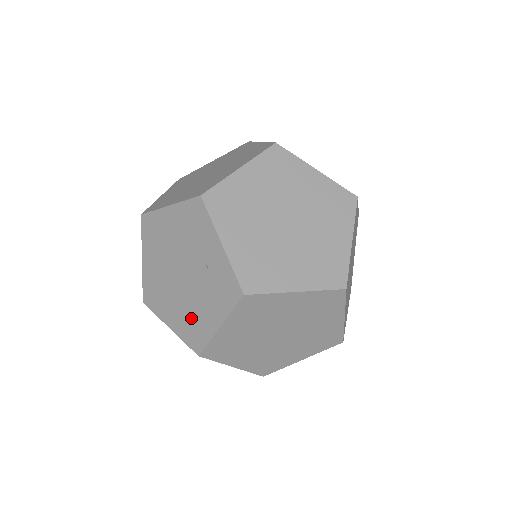
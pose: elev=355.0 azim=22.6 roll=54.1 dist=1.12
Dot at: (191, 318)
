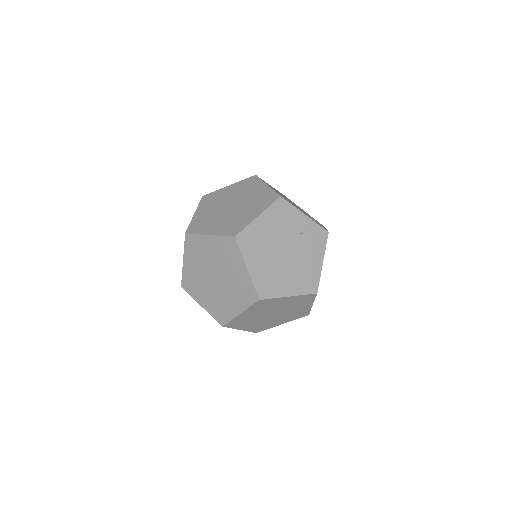
Dot at: (303, 274)
